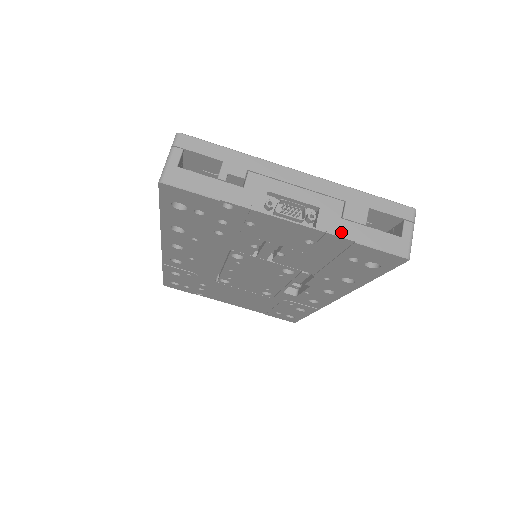
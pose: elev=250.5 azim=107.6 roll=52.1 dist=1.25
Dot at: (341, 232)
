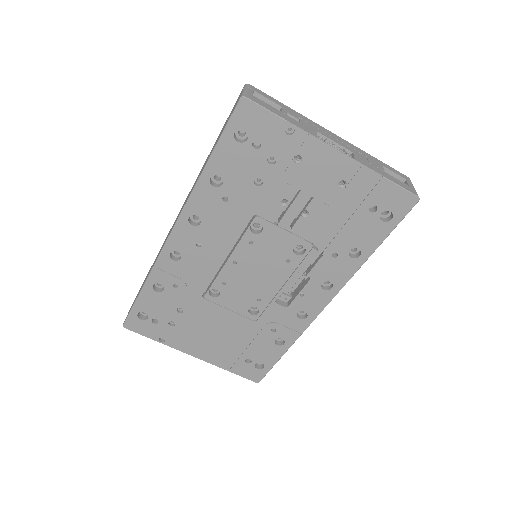
Dot at: (372, 168)
